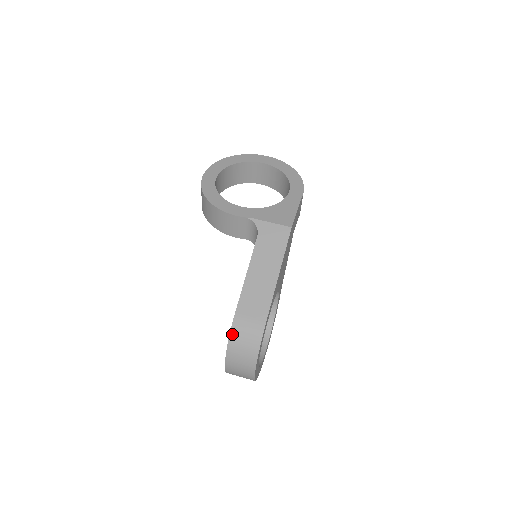
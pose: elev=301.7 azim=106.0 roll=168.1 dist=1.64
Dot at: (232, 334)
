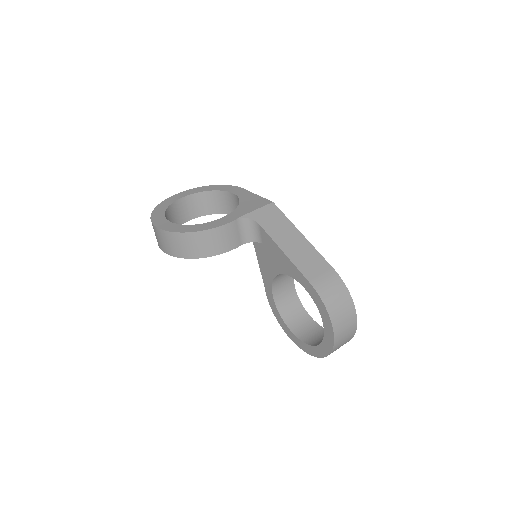
Dot at: (323, 298)
